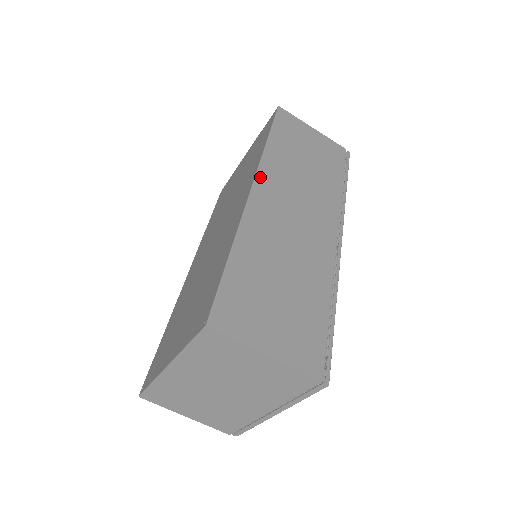
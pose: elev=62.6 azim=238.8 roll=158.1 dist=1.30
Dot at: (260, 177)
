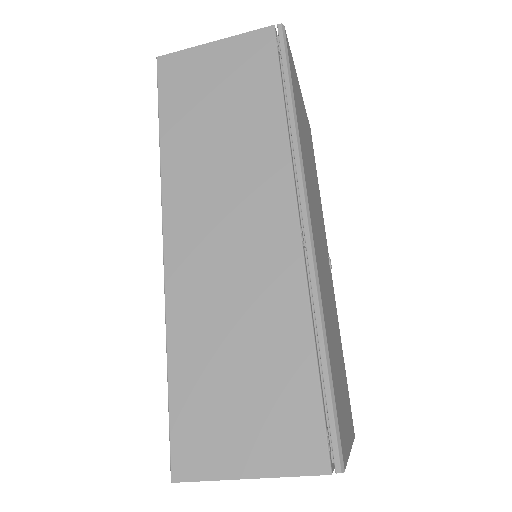
Dot at: (168, 213)
